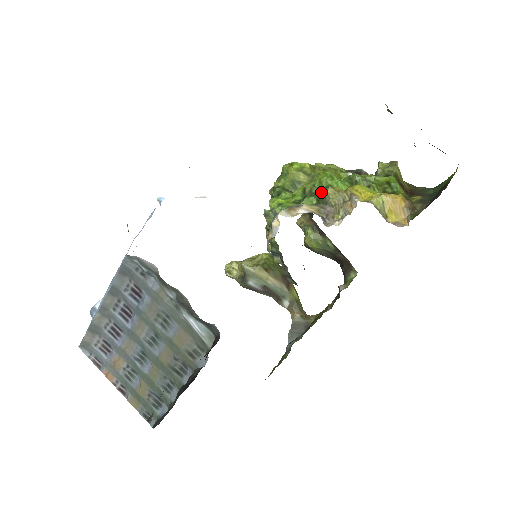
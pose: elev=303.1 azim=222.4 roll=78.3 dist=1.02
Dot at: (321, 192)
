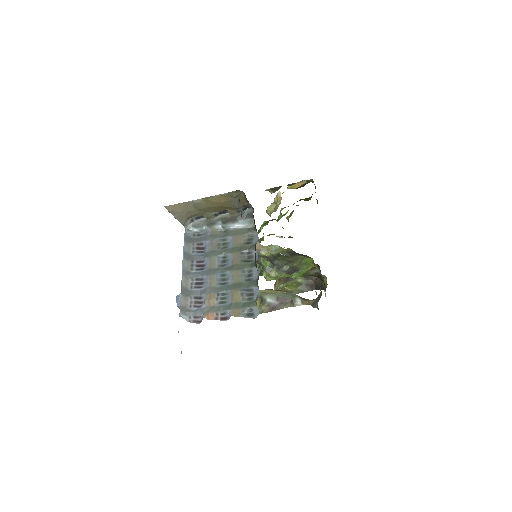
Dot at: (266, 222)
